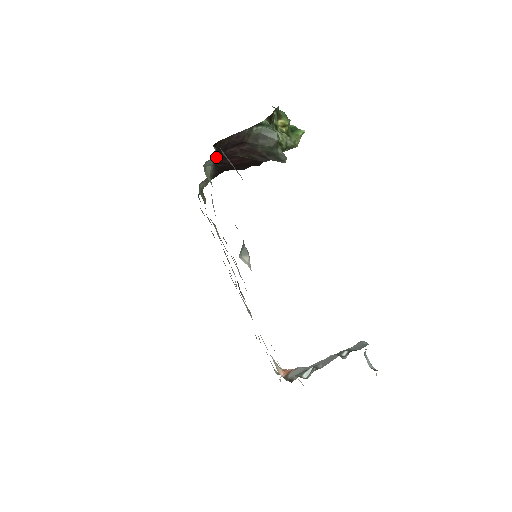
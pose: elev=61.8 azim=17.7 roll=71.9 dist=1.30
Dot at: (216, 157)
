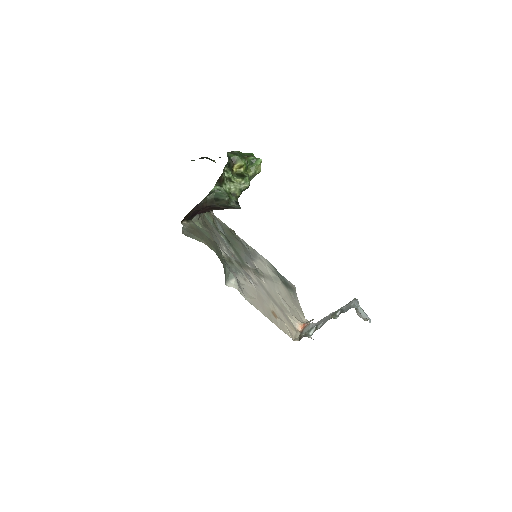
Dot at: occluded
